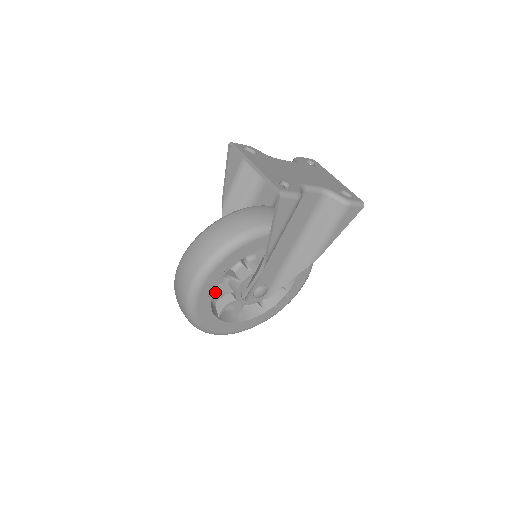
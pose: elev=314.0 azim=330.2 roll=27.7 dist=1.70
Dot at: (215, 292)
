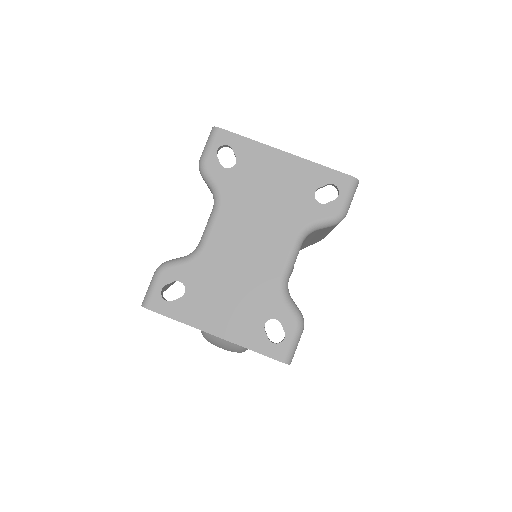
Dot at: occluded
